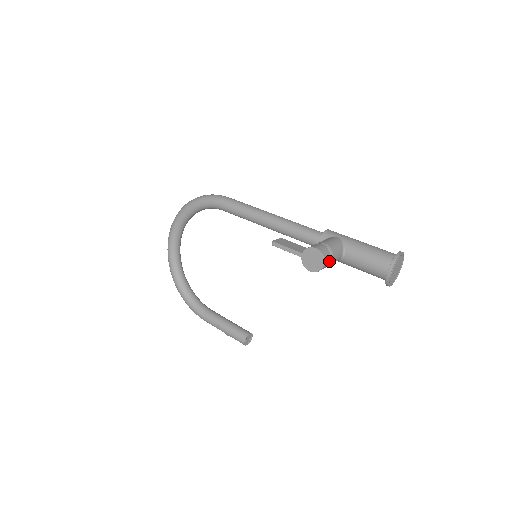
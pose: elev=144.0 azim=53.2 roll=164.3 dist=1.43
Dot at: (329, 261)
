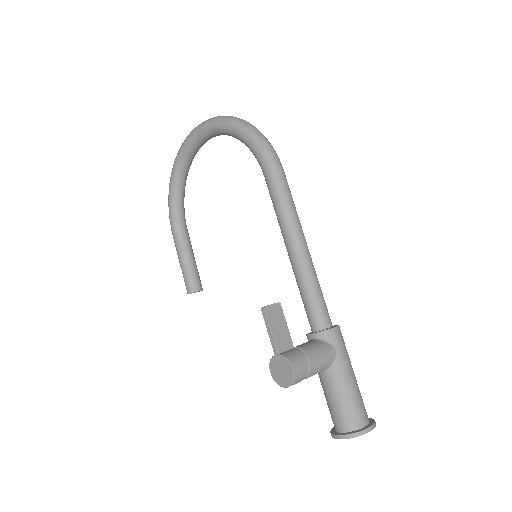
Dot at: (297, 382)
